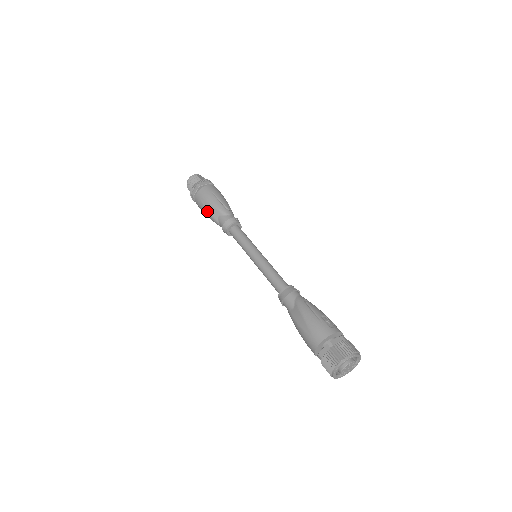
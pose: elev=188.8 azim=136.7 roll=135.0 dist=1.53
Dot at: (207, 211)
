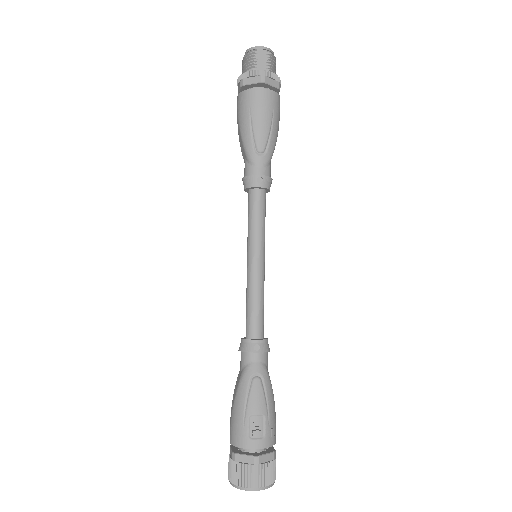
Dot at: (239, 138)
